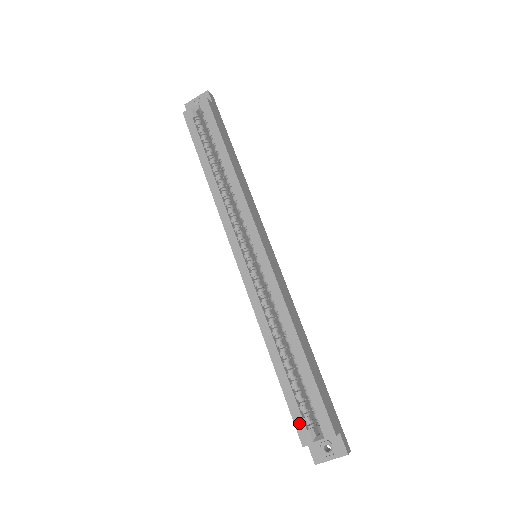
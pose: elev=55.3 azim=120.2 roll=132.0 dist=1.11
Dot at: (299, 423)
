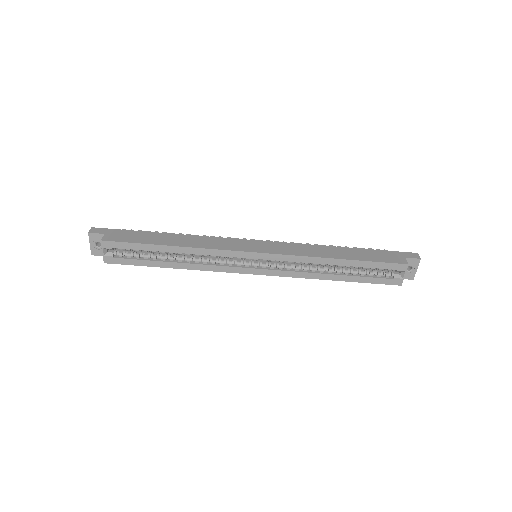
Dot at: (387, 282)
